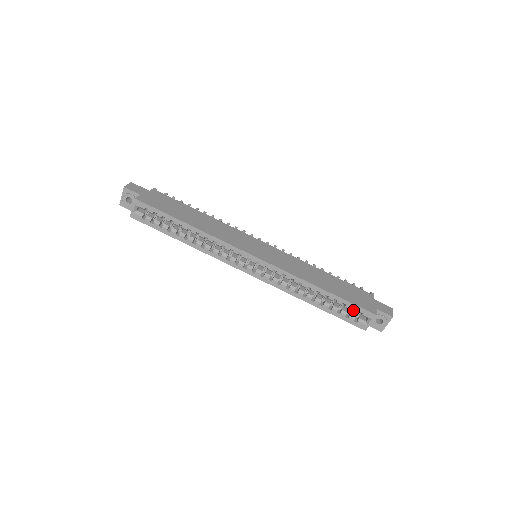
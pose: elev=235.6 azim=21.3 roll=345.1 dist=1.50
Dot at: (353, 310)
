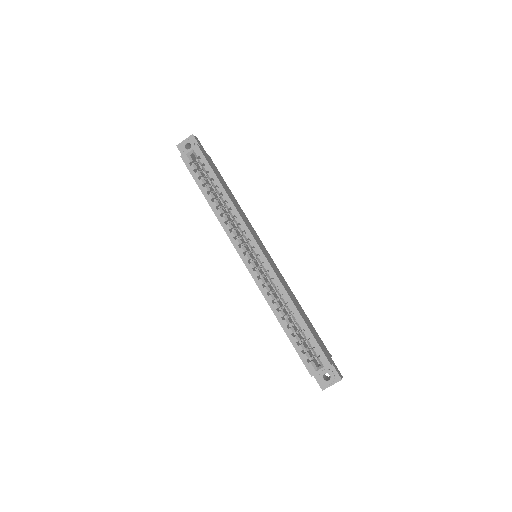
Dot at: (313, 348)
